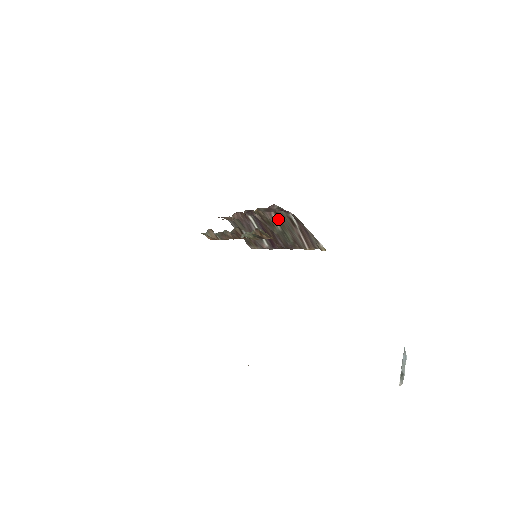
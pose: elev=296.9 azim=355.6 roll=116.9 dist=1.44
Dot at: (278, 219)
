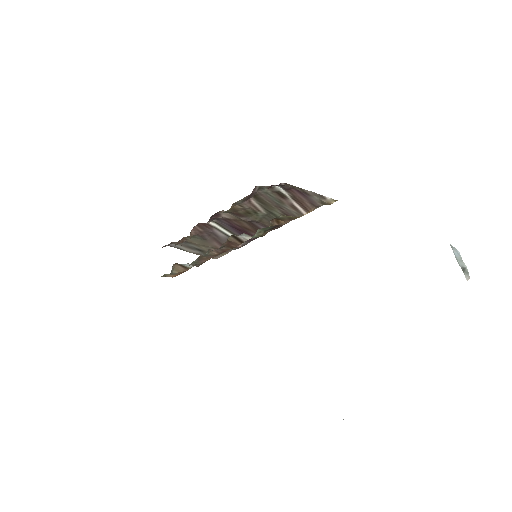
Dot at: (260, 202)
